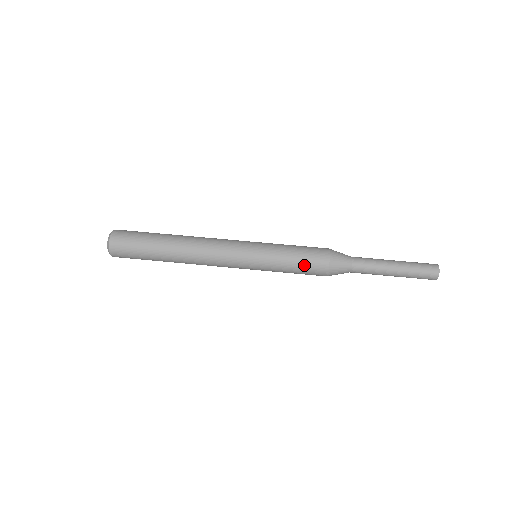
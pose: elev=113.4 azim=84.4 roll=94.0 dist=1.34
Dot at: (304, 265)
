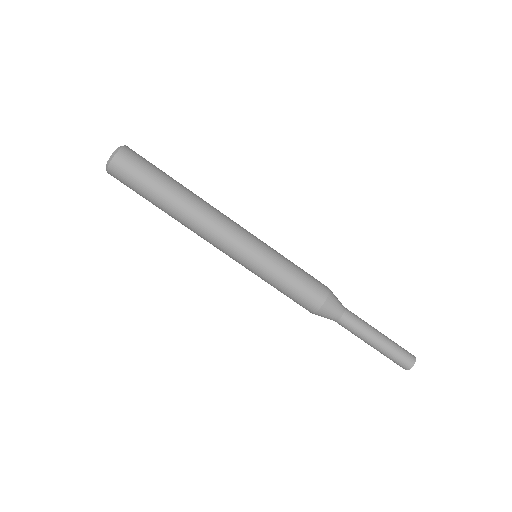
Dot at: (290, 298)
